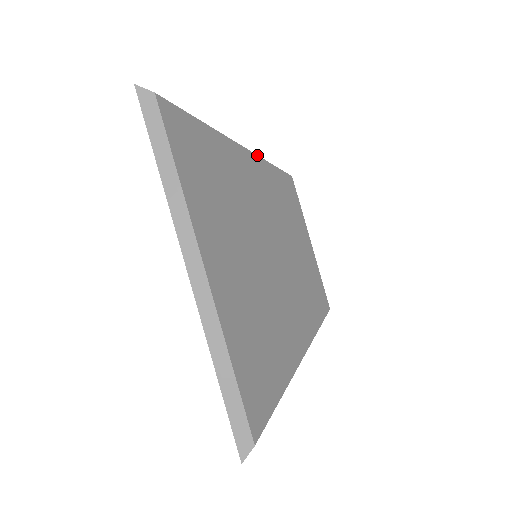
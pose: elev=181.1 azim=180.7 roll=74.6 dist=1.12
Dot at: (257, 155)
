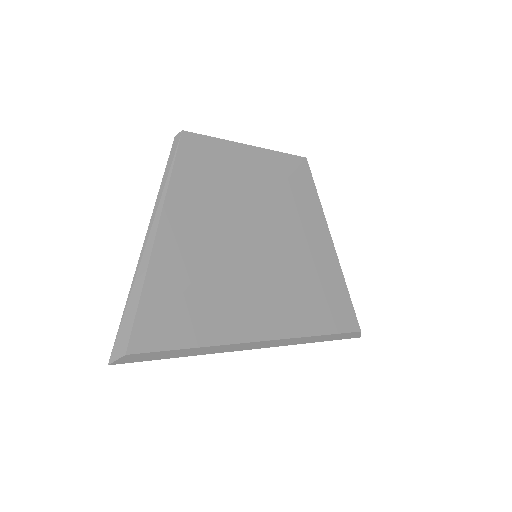
Dot at: (165, 198)
